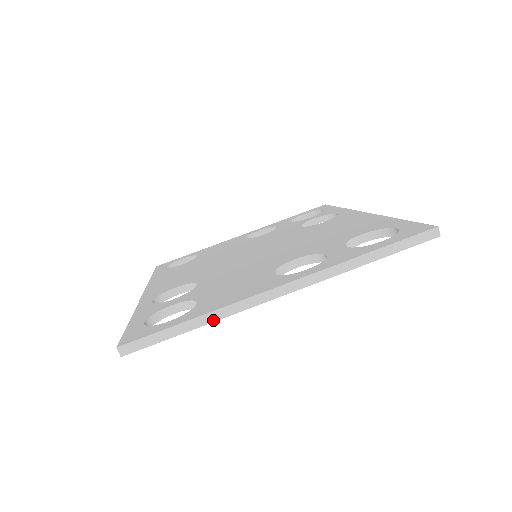
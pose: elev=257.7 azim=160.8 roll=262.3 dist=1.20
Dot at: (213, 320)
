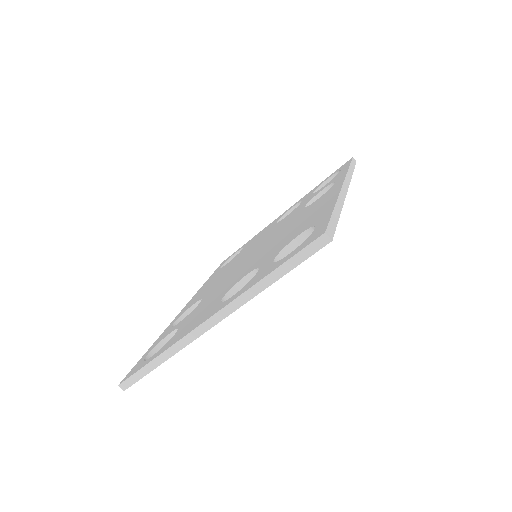
Dot at: (169, 356)
